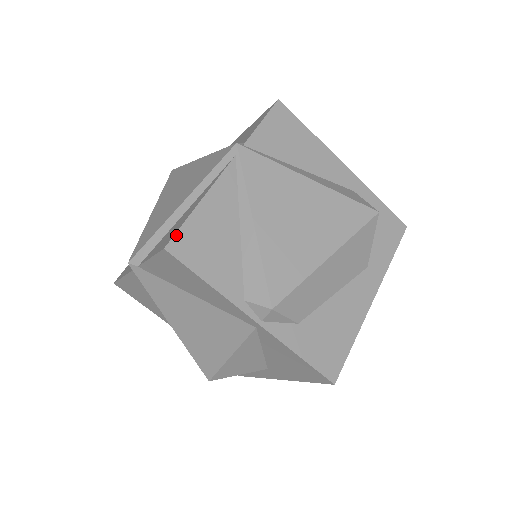
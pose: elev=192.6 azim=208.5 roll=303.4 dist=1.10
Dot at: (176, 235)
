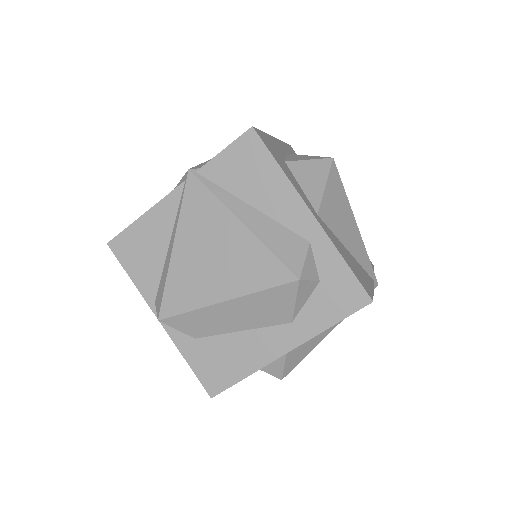
Dot at: (118, 236)
